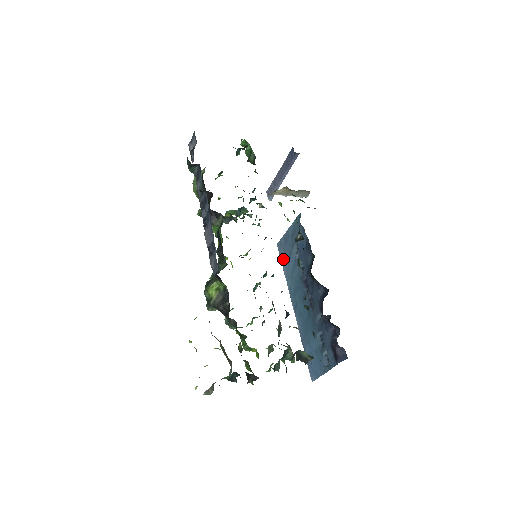
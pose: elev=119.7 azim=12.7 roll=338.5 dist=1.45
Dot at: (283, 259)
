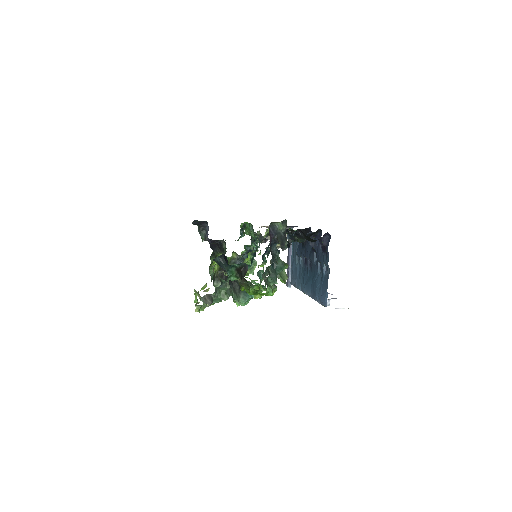
Dot at: (294, 282)
